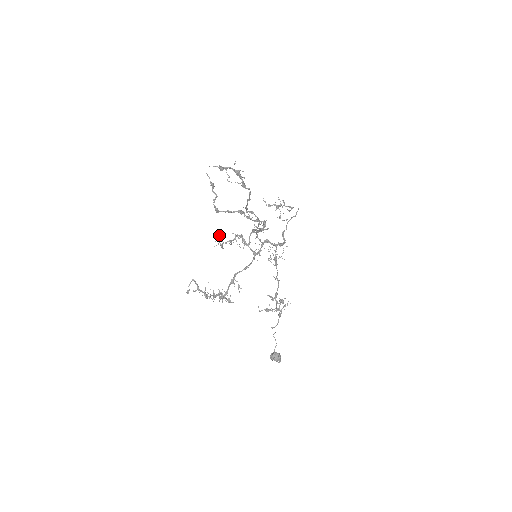
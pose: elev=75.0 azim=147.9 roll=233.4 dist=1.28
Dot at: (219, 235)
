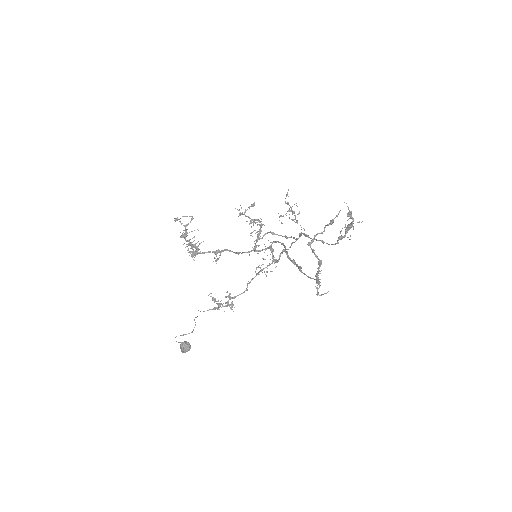
Dot at: occluded
